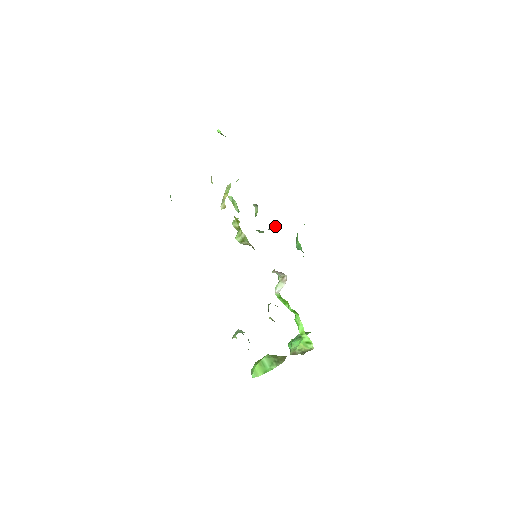
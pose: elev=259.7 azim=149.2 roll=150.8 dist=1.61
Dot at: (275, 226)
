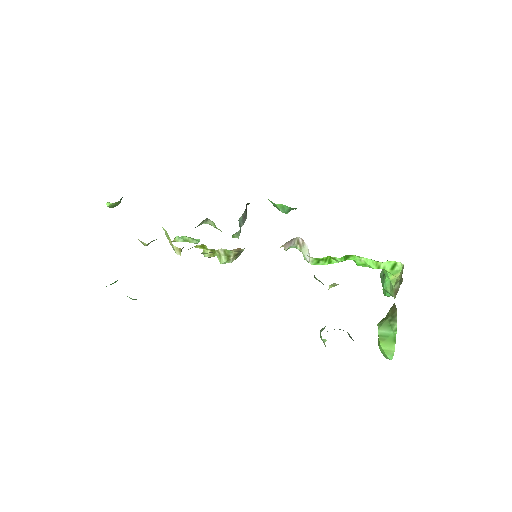
Dot at: (242, 216)
